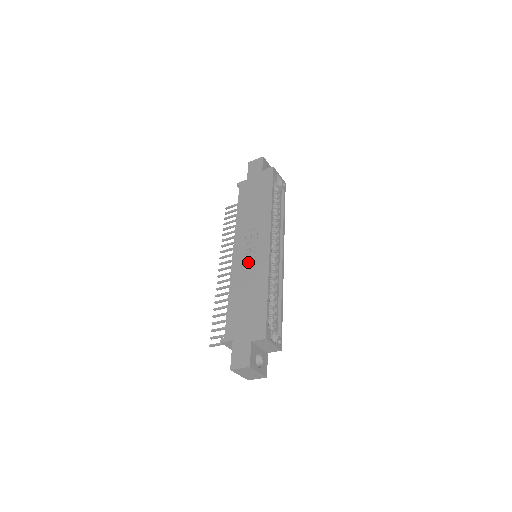
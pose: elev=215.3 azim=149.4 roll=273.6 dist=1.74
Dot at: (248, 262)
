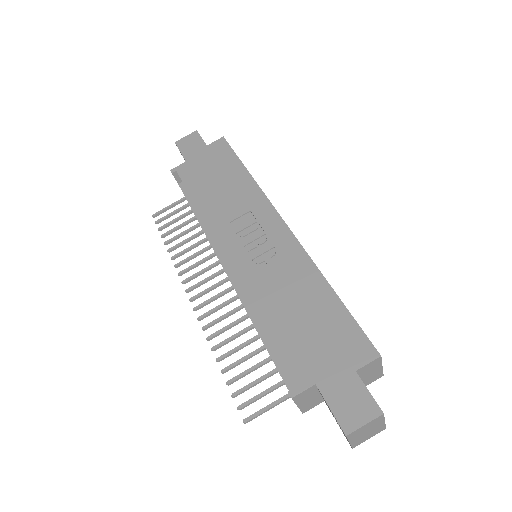
Dot at: (263, 260)
